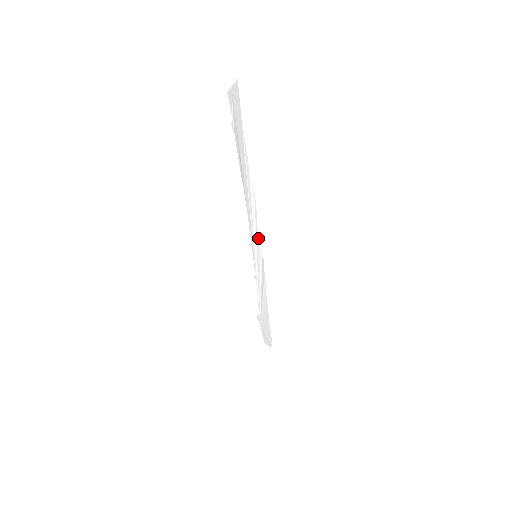
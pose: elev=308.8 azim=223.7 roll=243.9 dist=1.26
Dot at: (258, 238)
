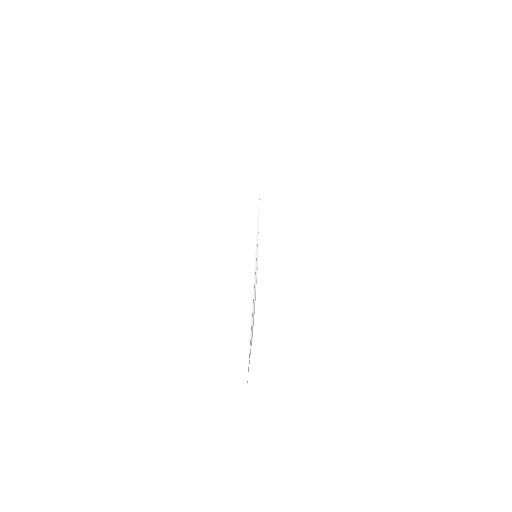
Dot at: occluded
